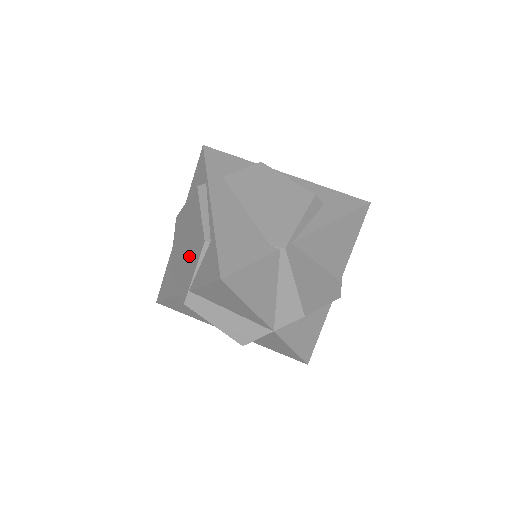
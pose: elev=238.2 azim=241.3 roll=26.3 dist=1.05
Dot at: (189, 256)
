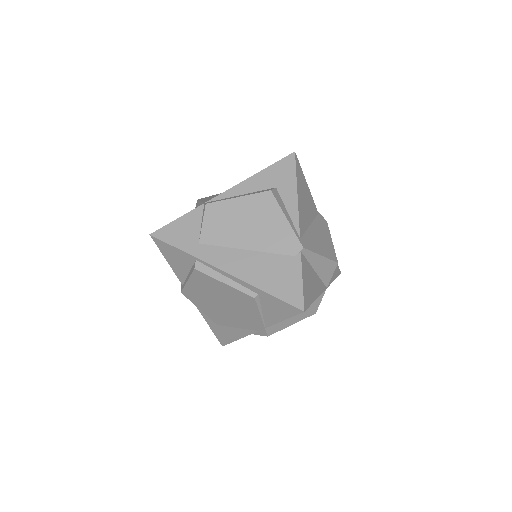
Dot at: (240, 311)
